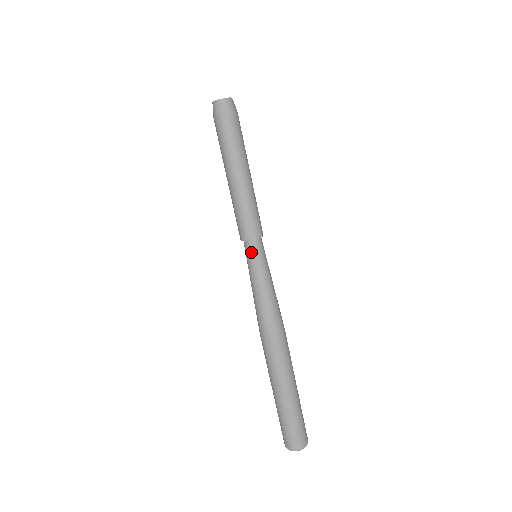
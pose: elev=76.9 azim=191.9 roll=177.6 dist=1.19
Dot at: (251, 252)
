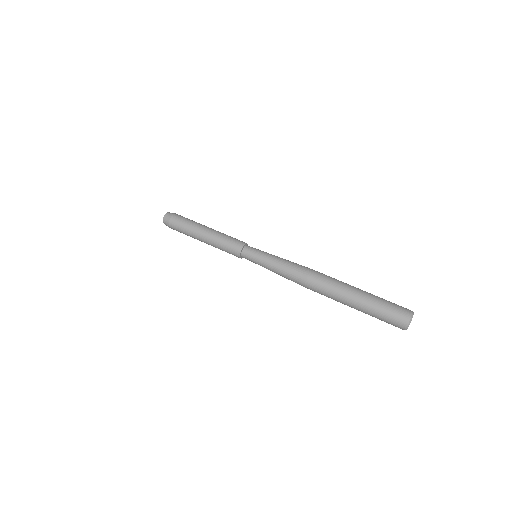
Dot at: (251, 250)
